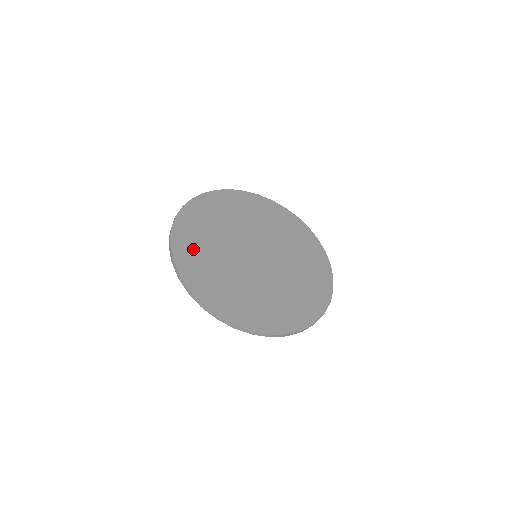
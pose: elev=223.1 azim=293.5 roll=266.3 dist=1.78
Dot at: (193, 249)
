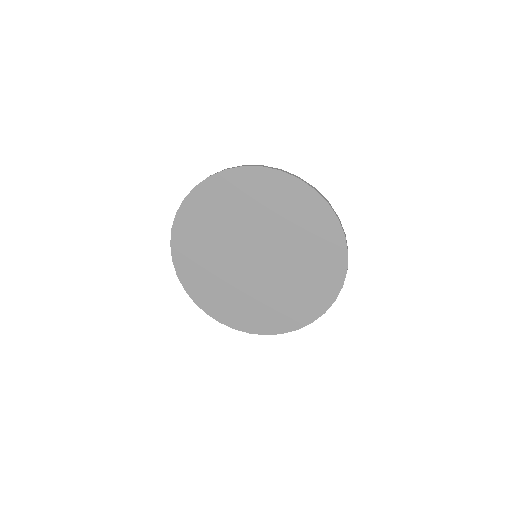
Dot at: (196, 274)
